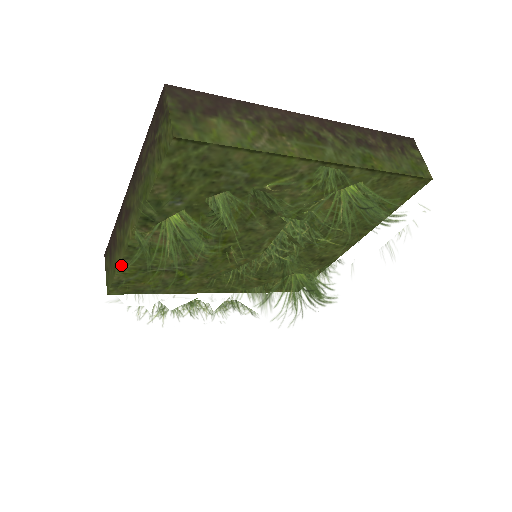
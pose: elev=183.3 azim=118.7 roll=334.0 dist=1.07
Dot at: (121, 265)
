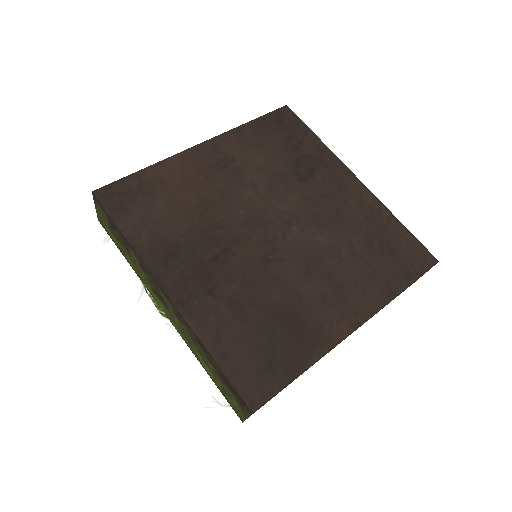
Dot at: (147, 307)
